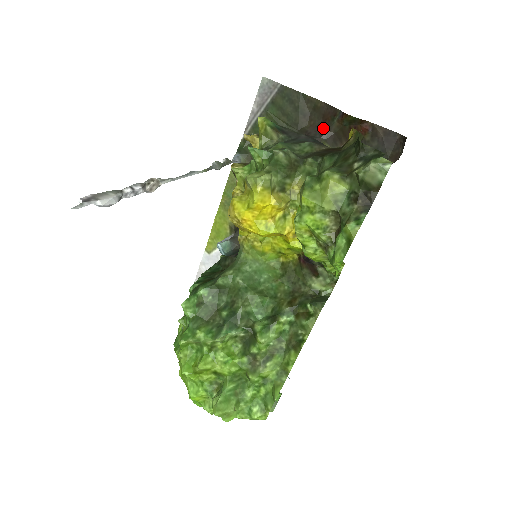
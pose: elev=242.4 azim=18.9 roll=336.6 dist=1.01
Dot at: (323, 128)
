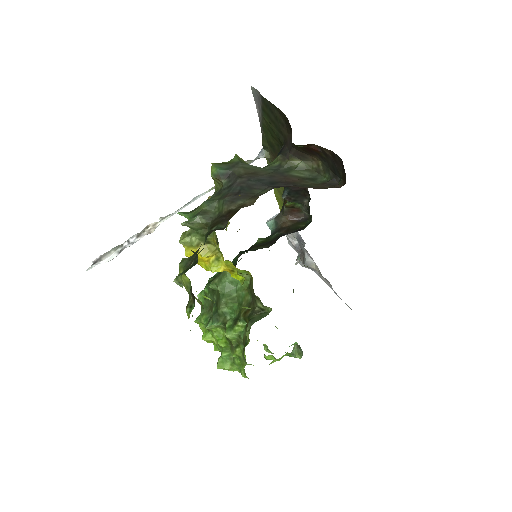
Dot at: (291, 143)
